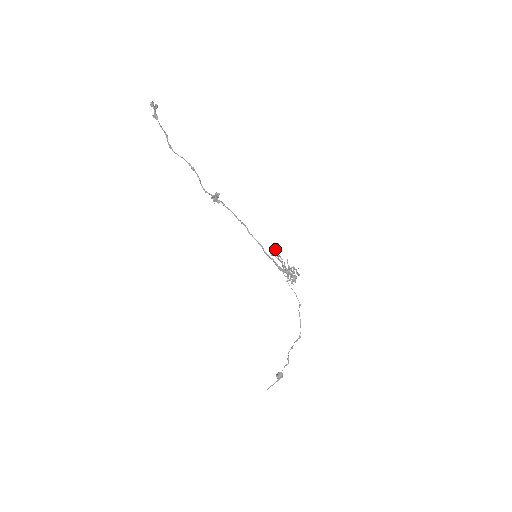
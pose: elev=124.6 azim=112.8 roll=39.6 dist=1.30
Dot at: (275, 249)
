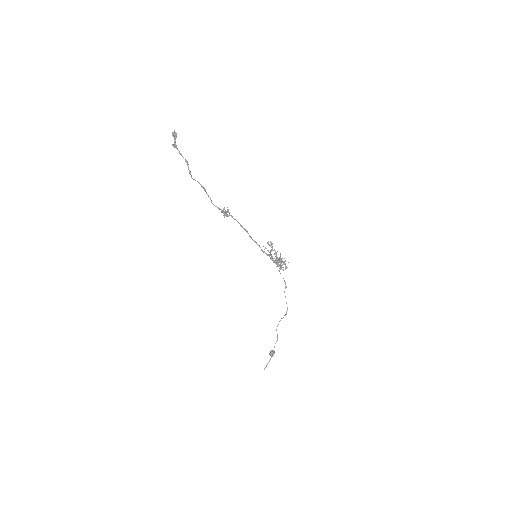
Dot at: occluded
